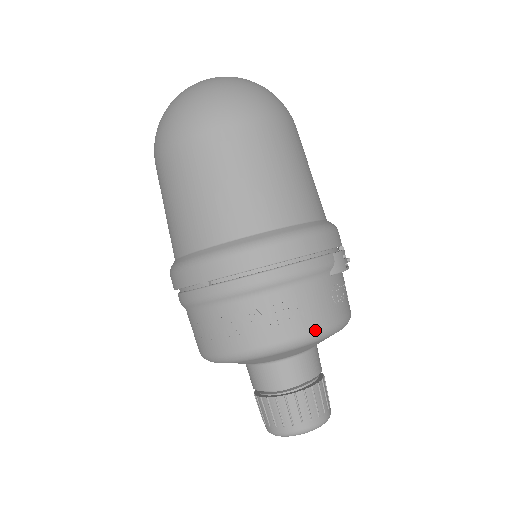
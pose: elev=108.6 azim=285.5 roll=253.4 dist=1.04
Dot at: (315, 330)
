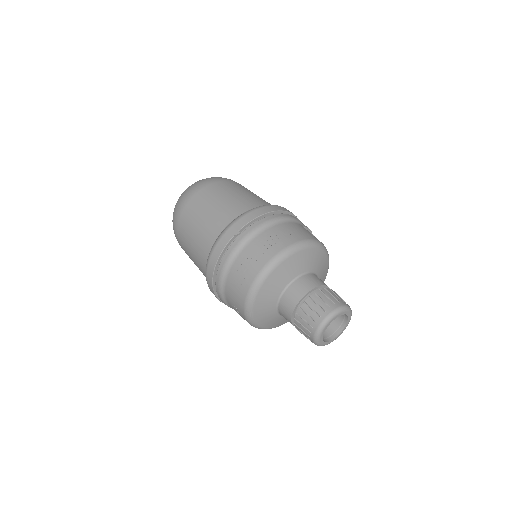
Dot at: (311, 239)
